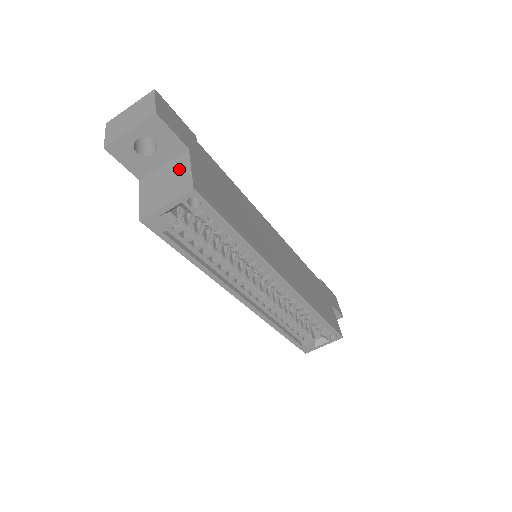
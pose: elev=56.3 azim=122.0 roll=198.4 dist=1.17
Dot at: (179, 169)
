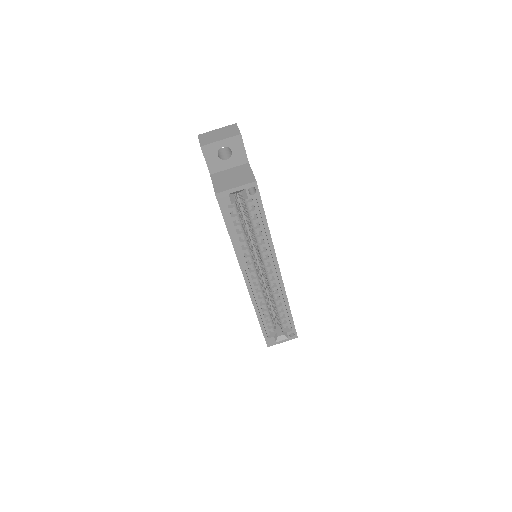
Dot at: (243, 171)
